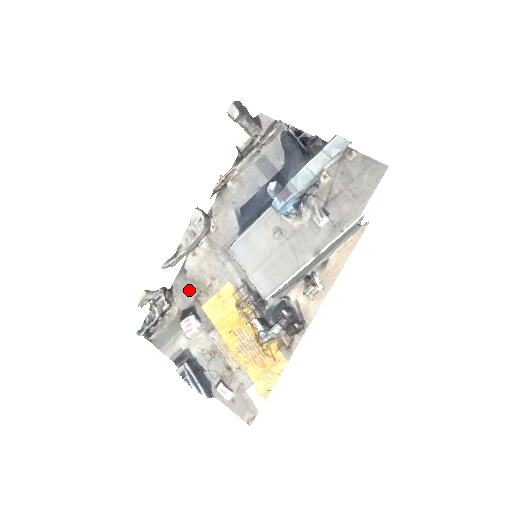
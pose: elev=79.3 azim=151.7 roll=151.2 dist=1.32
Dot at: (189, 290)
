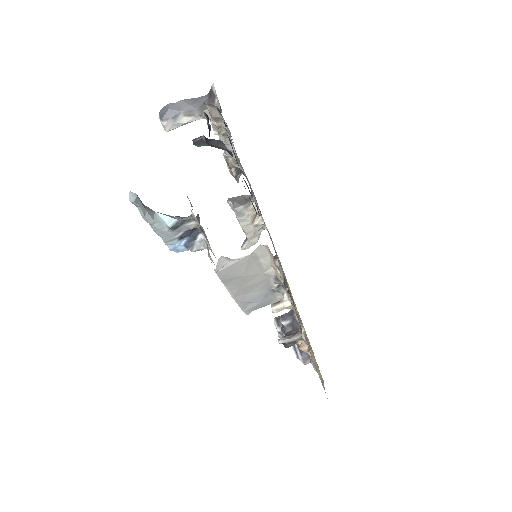
Dot at: occluded
